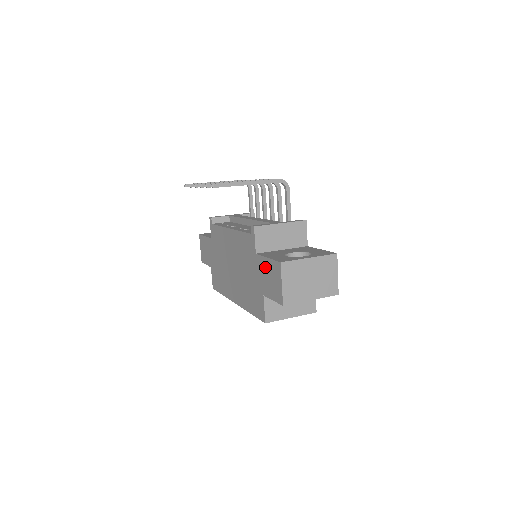
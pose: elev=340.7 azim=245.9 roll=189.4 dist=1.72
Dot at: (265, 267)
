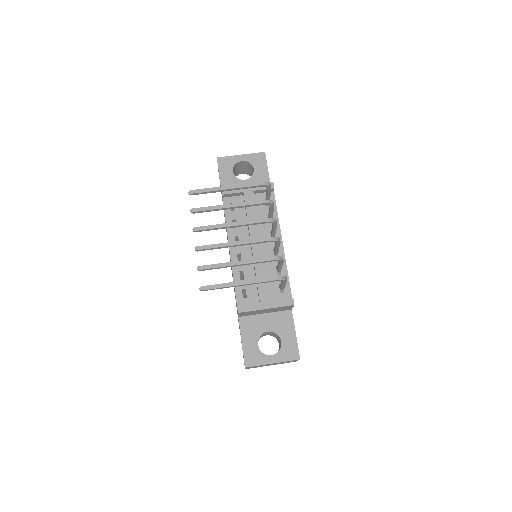
Dot at: occluded
